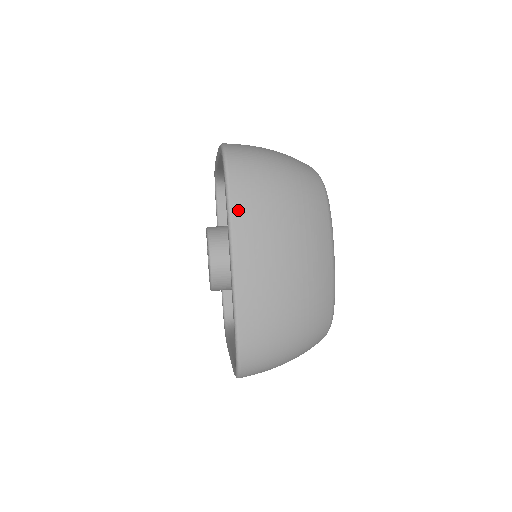
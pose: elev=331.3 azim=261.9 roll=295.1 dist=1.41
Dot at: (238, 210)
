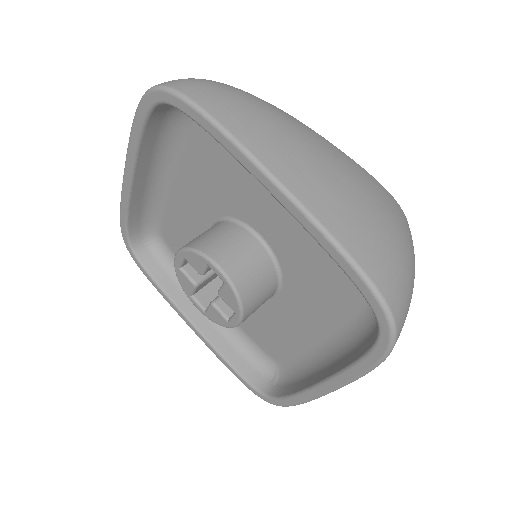
Dot at: occluded
